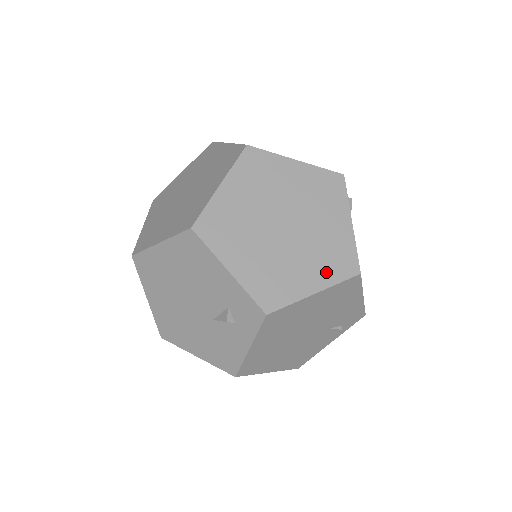
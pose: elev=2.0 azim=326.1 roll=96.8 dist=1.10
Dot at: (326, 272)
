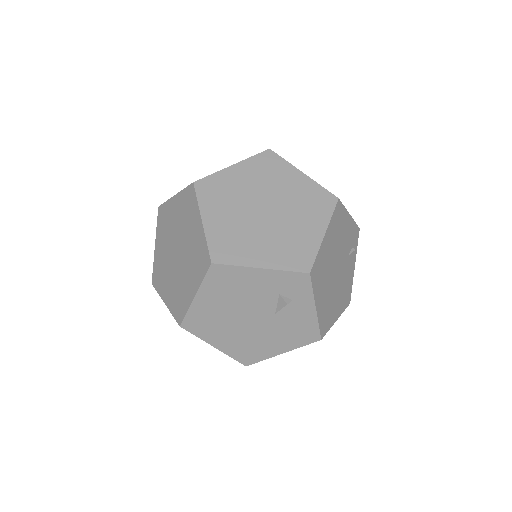
Dot at: (318, 216)
